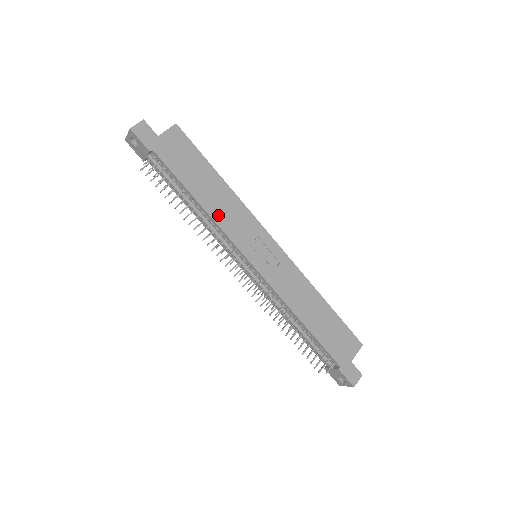
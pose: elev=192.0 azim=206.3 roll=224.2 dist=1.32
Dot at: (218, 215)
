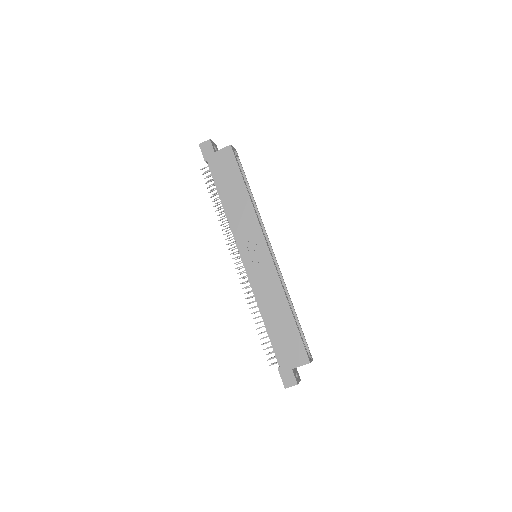
Dot at: (233, 217)
